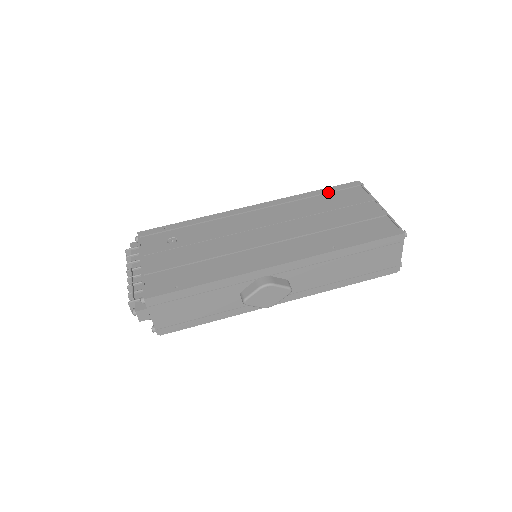
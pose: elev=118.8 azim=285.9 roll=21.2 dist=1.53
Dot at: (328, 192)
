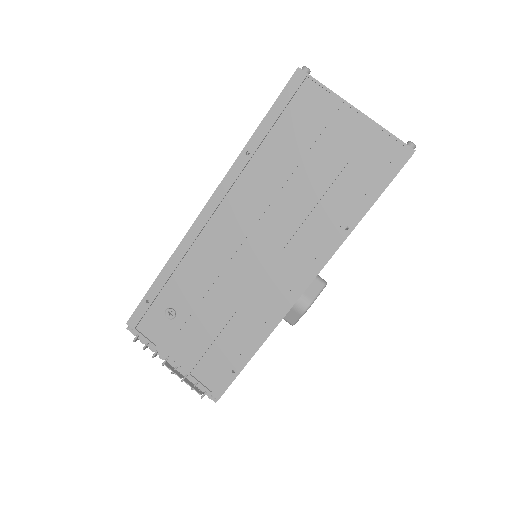
Dot at: (275, 122)
